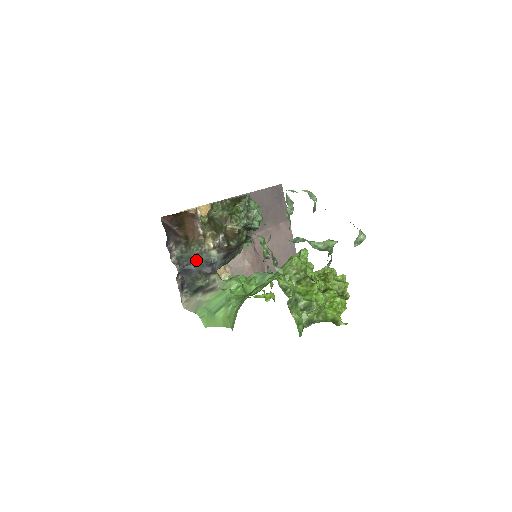
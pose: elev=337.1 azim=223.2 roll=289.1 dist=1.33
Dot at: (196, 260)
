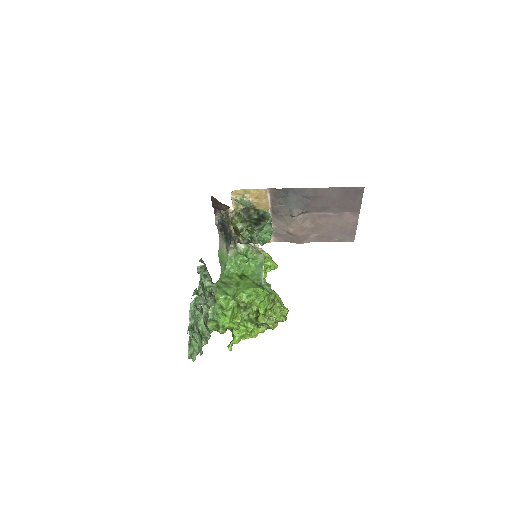
Dot at: (228, 227)
